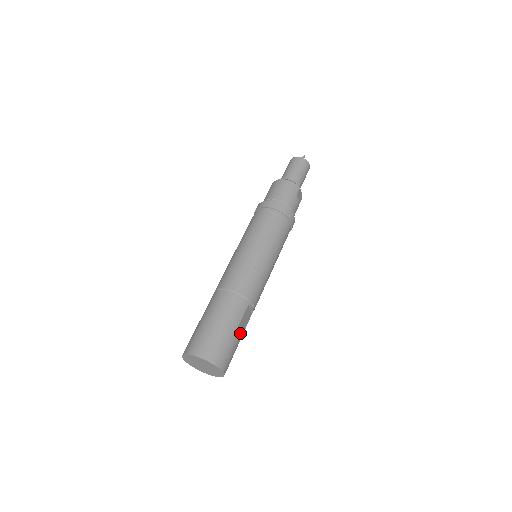
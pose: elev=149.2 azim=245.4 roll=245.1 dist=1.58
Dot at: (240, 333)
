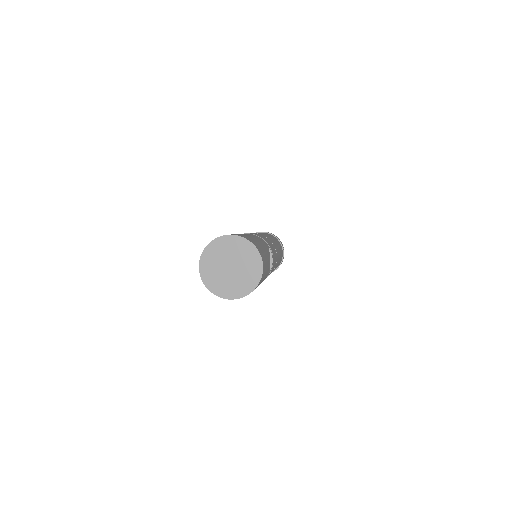
Dot at: (268, 258)
